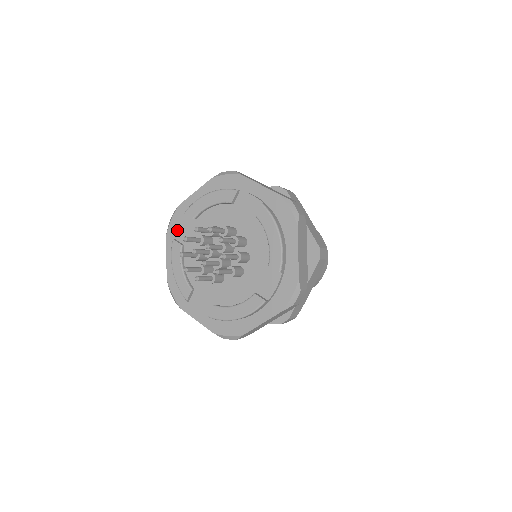
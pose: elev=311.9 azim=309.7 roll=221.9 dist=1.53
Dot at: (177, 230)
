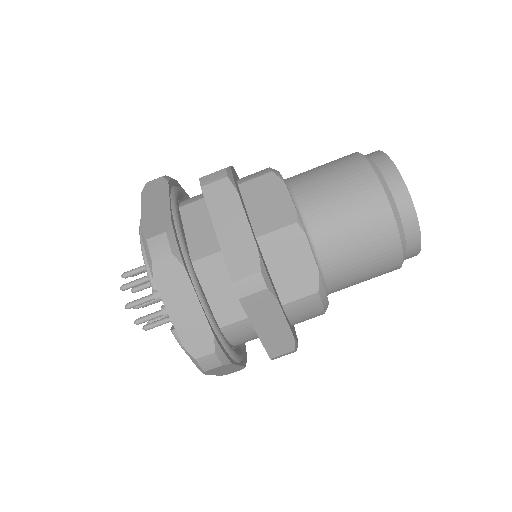
Dot at: occluded
